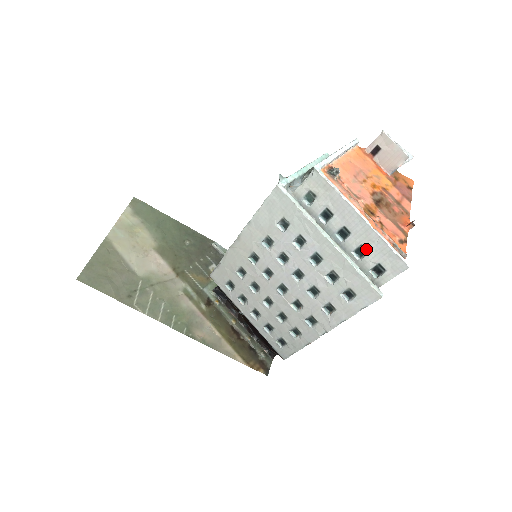
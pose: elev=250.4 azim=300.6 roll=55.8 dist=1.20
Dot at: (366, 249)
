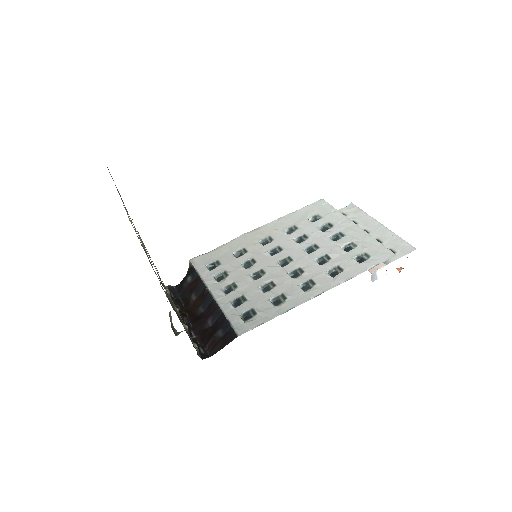
Dot at: (380, 241)
